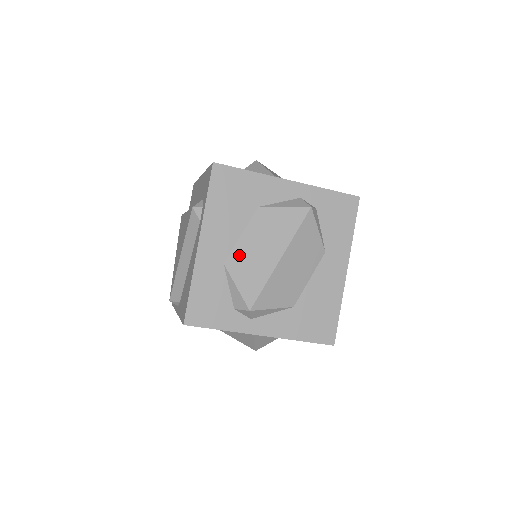
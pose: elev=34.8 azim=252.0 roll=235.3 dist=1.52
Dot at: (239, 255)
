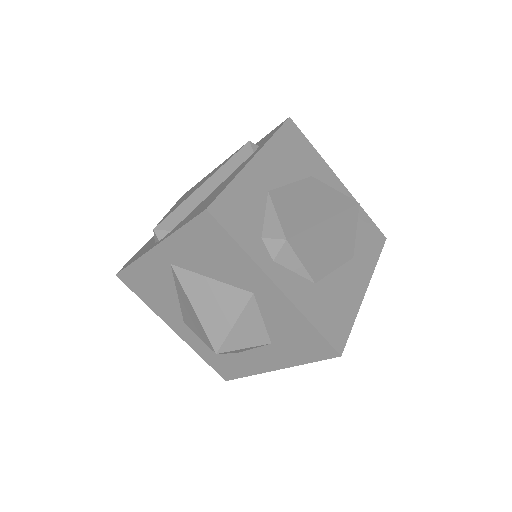
Dot at: (286, 194)
